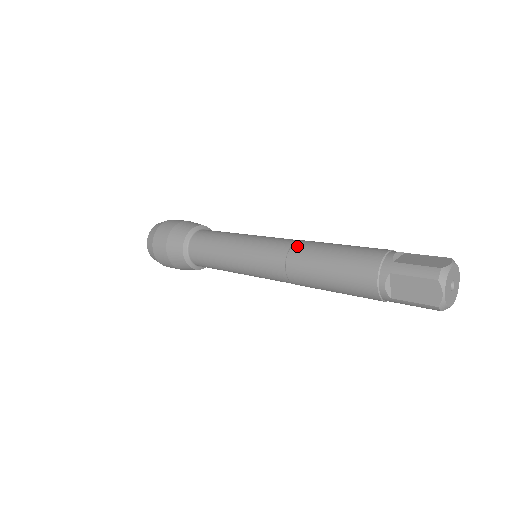
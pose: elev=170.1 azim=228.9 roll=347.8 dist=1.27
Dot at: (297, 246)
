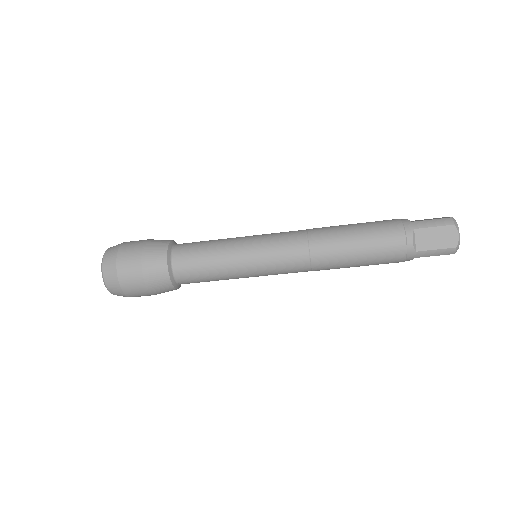
Dot at: occluded
